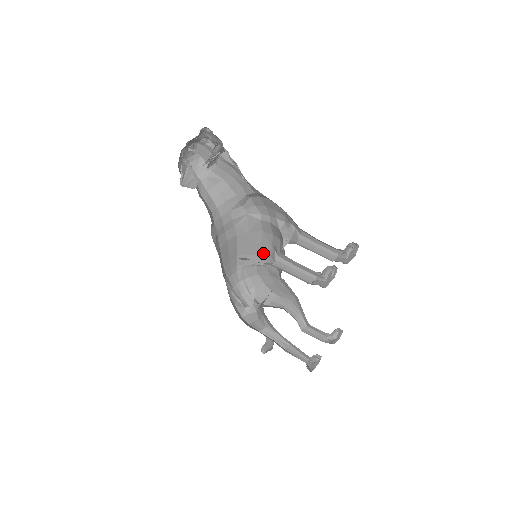
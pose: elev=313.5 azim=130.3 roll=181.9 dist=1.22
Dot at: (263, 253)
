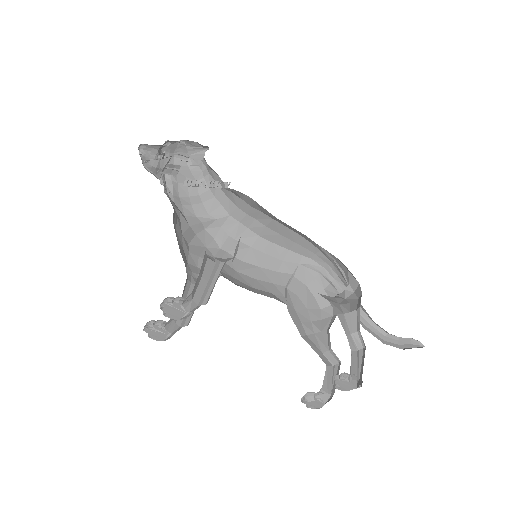
Dot at: occluded
